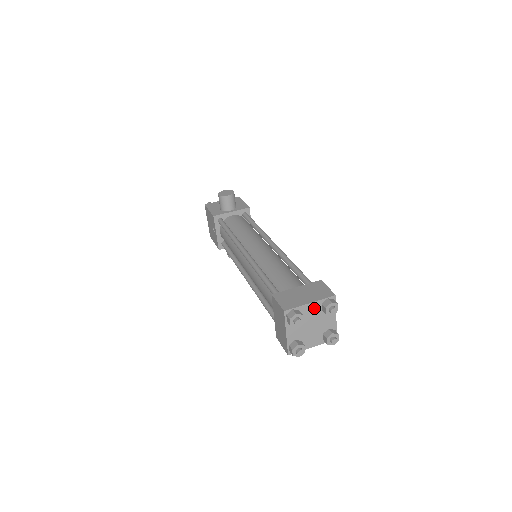
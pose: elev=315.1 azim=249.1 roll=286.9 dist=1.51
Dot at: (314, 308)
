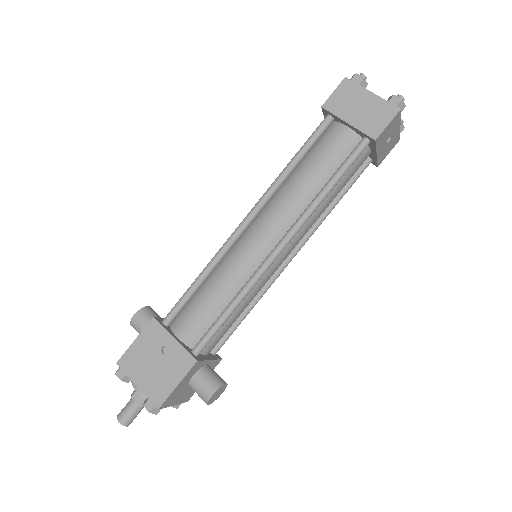
Dot at: occluded
